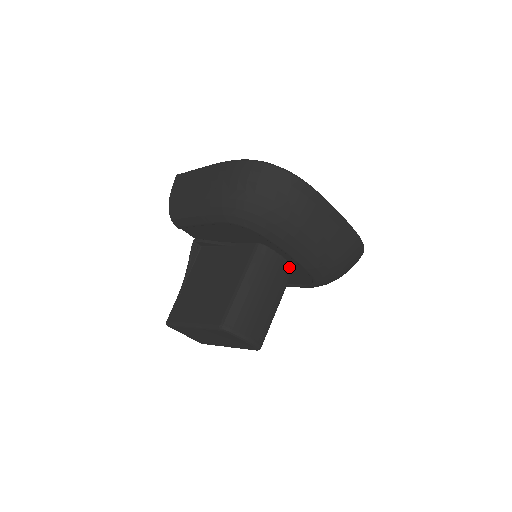
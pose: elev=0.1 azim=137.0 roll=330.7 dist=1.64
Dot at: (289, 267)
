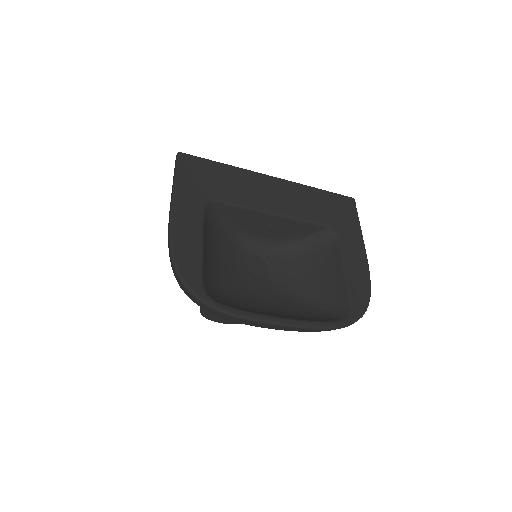
Dot at: occluded
